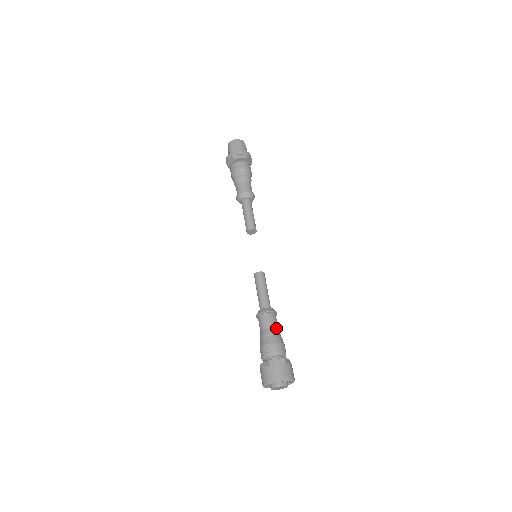
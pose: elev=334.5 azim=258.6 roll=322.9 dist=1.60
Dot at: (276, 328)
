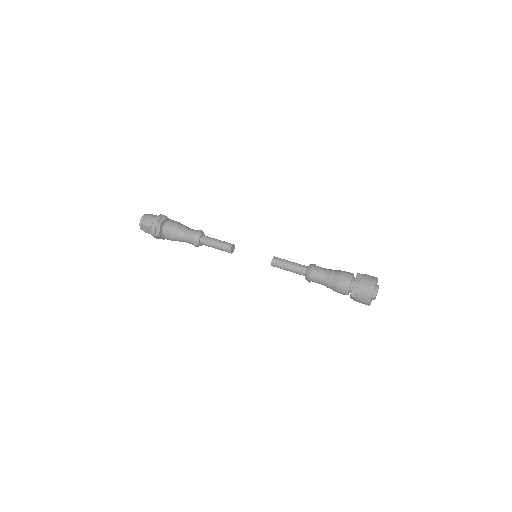
Dot at: (328, 269)
